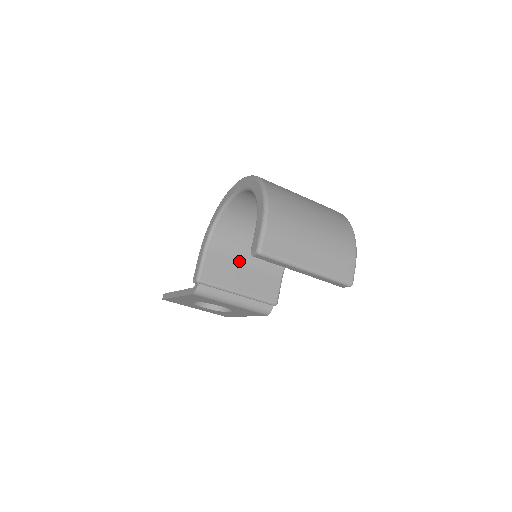
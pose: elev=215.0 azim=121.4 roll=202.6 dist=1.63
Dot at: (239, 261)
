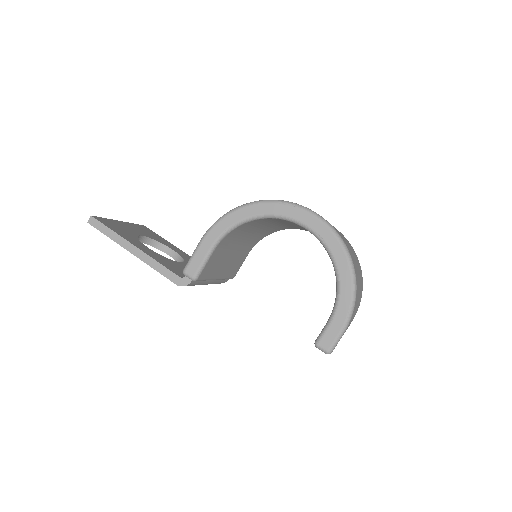
Dot at: (232, 249)
